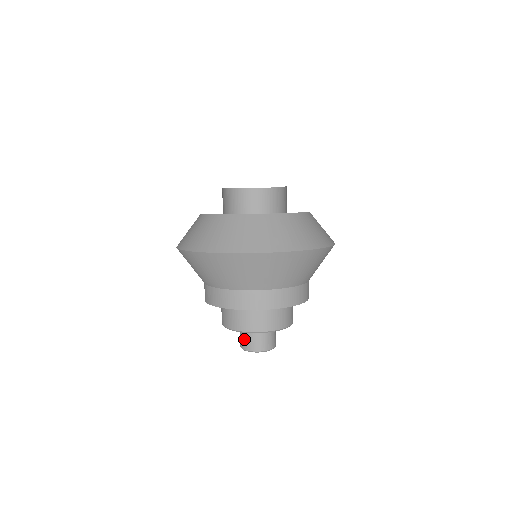
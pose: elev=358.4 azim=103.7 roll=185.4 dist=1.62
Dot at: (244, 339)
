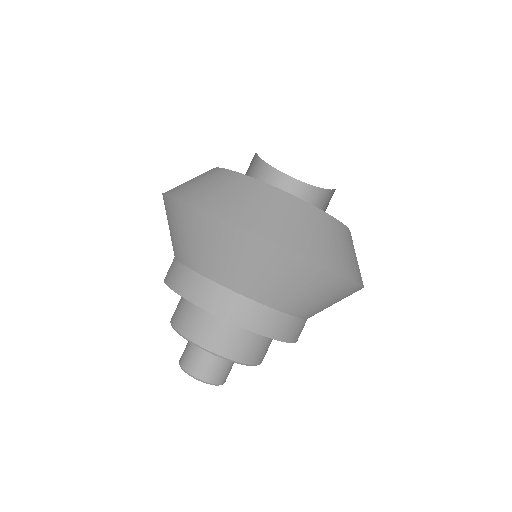
Dot at: occluded
